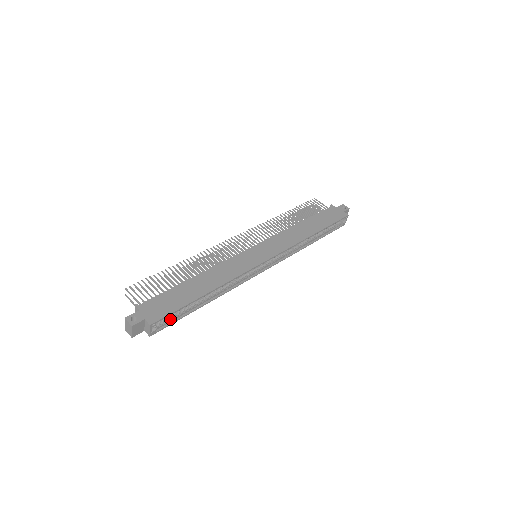
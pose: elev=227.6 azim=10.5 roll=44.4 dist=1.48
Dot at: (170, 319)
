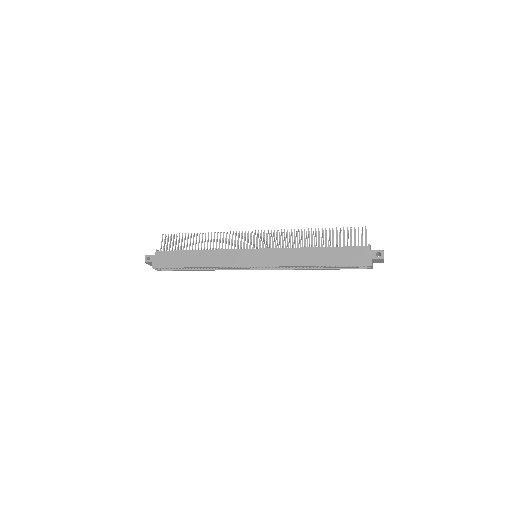
Dot at: (171, 268)
